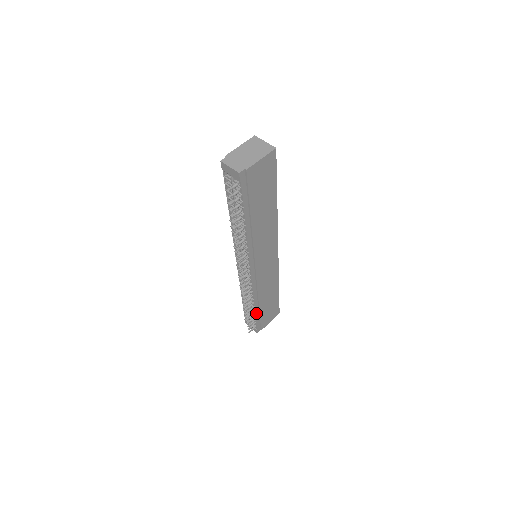
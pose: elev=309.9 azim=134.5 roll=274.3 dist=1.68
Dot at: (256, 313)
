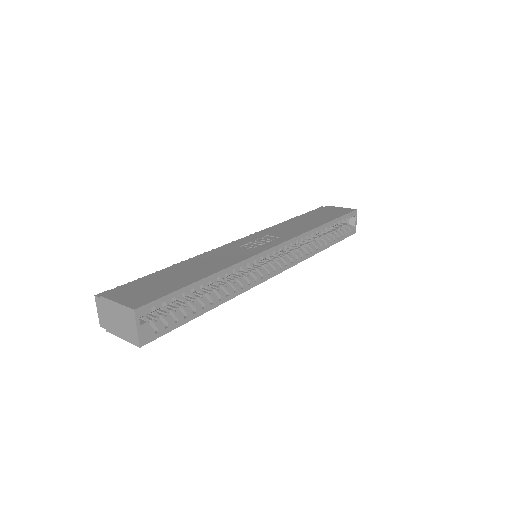
Dot at: occluded
